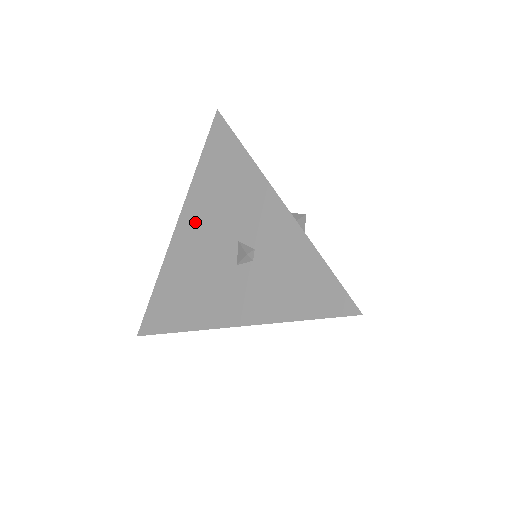
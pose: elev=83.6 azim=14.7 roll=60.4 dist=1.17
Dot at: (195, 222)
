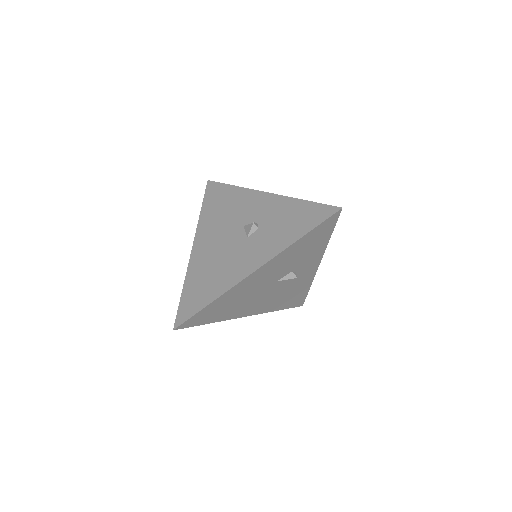
Dot at: (207, 236)
